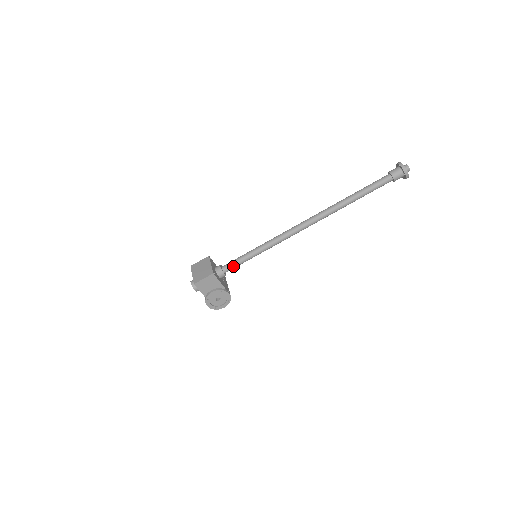
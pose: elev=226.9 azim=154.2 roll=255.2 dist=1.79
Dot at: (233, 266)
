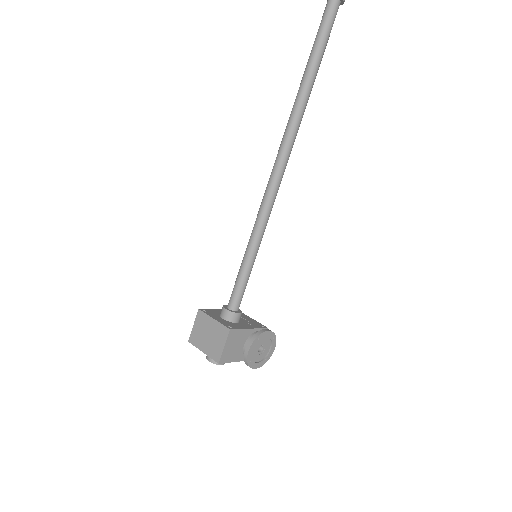
Dot at: (241, 294)
